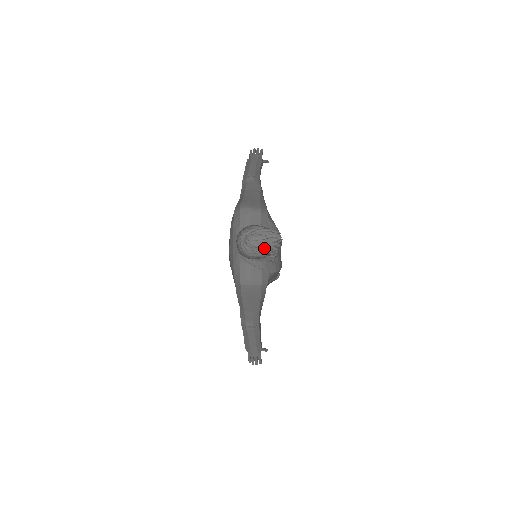
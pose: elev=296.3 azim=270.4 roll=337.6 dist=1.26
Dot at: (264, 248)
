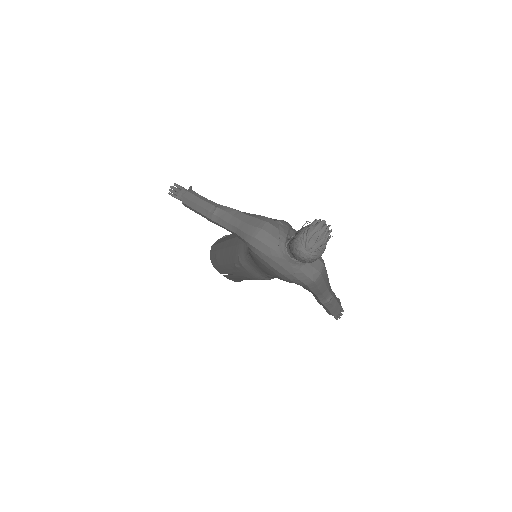
Dot at: (325, 240)
